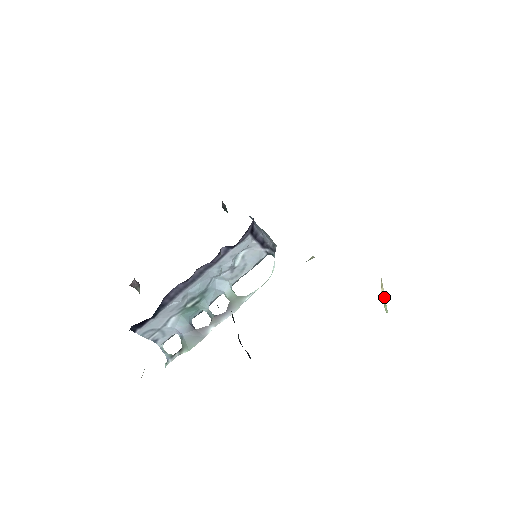
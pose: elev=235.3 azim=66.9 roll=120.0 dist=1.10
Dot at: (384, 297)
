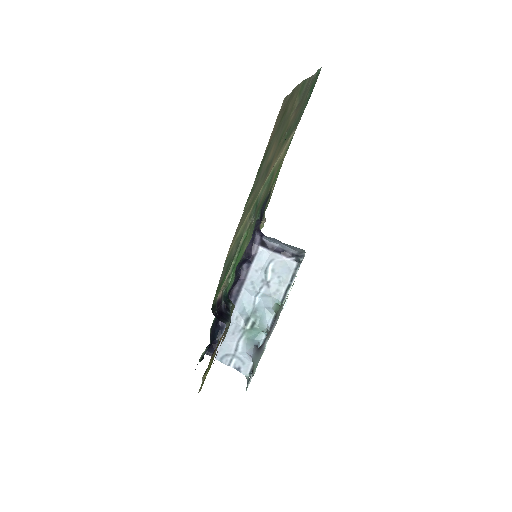
Dot at: (248, 203)
